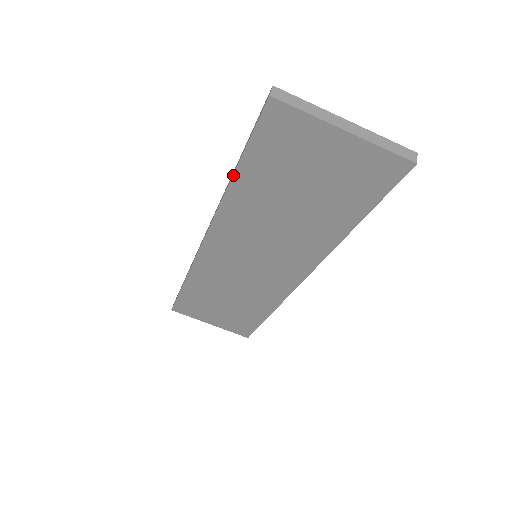
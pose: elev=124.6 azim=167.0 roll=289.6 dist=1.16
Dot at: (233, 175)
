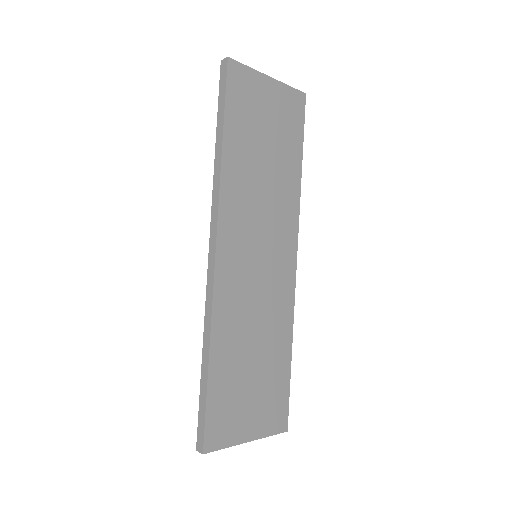
Dot at: (222, 143)
